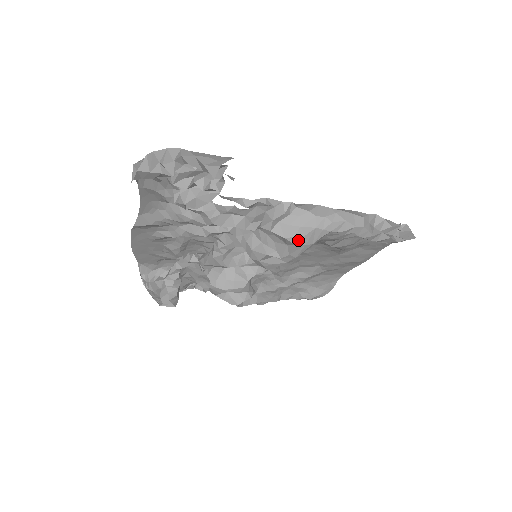
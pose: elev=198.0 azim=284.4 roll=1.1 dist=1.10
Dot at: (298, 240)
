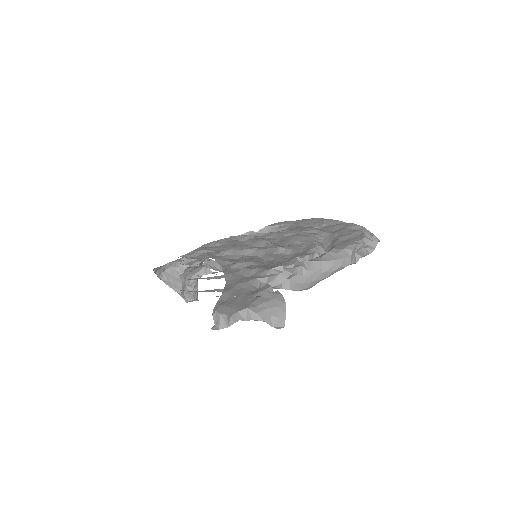
Dot at: (309, 288)
